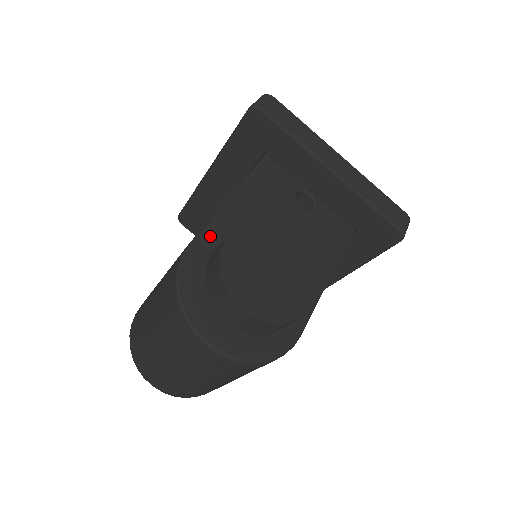
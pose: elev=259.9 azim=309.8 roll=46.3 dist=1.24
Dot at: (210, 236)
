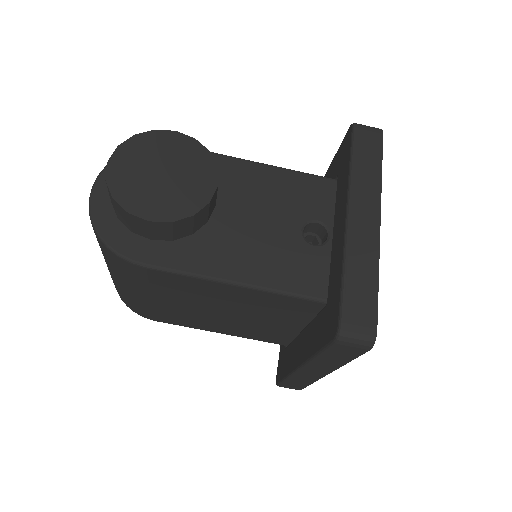
Dot at: occluded
